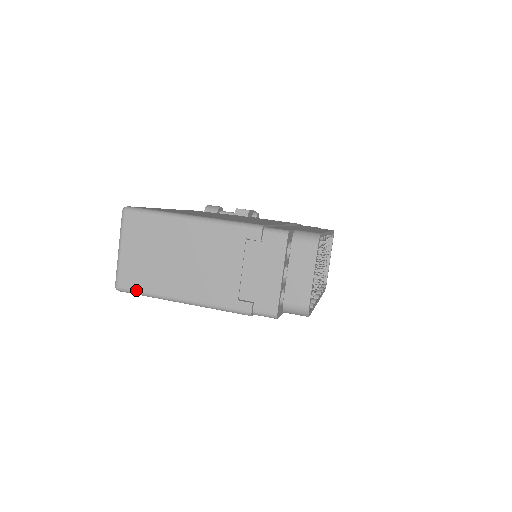
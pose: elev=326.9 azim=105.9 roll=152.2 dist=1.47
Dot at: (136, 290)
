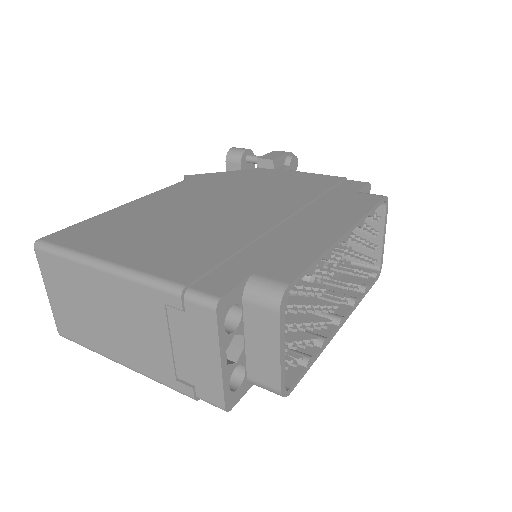
Dot at: (75, 341)
